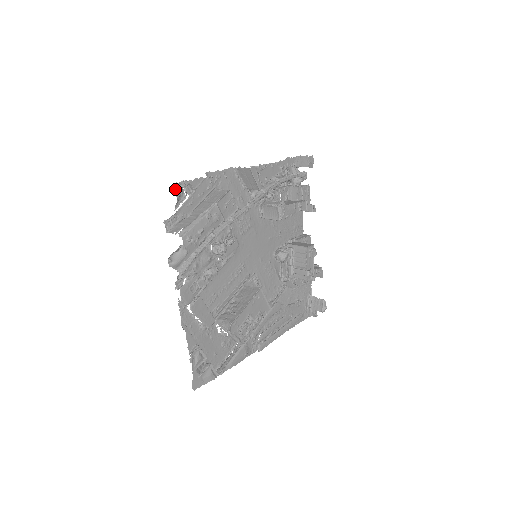
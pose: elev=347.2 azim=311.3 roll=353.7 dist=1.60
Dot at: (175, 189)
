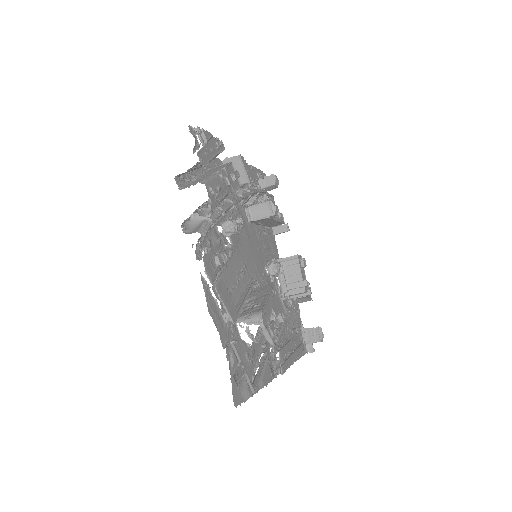
Dot at: (190, 132)
